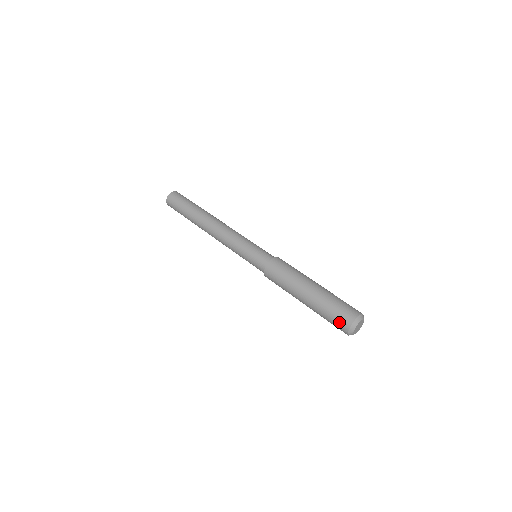
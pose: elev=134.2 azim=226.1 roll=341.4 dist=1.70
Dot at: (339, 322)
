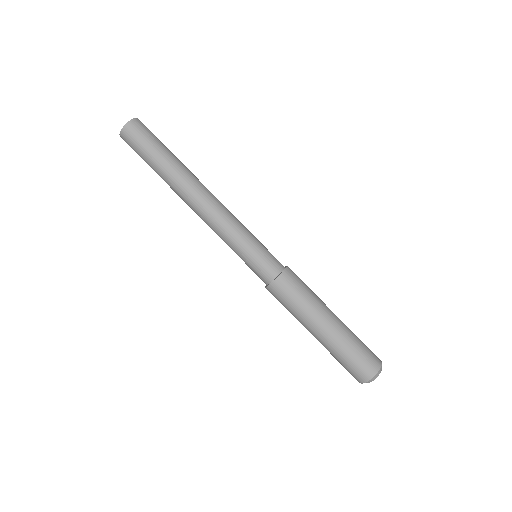
Dot at: (349, 372)
